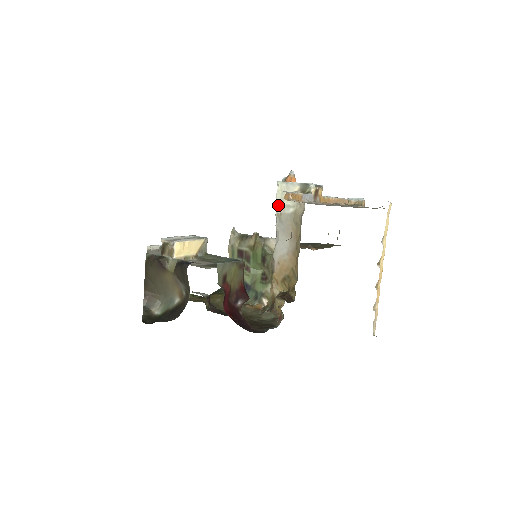
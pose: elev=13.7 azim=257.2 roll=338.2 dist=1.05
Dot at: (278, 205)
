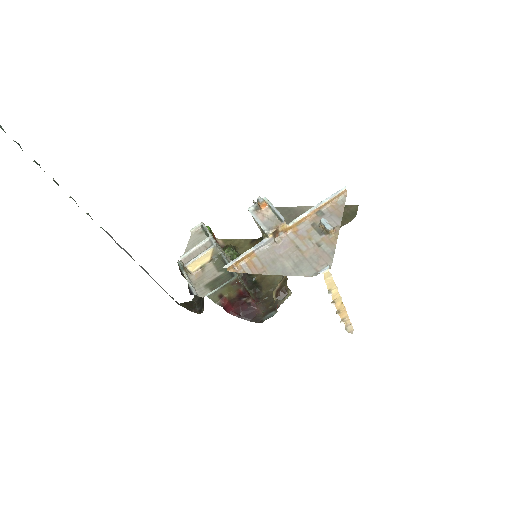
Dot at: occluded
